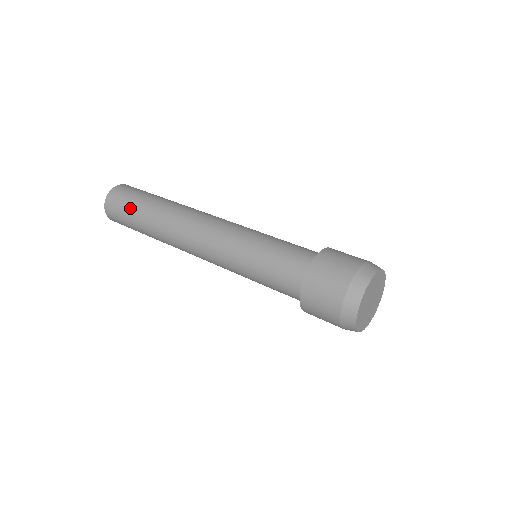
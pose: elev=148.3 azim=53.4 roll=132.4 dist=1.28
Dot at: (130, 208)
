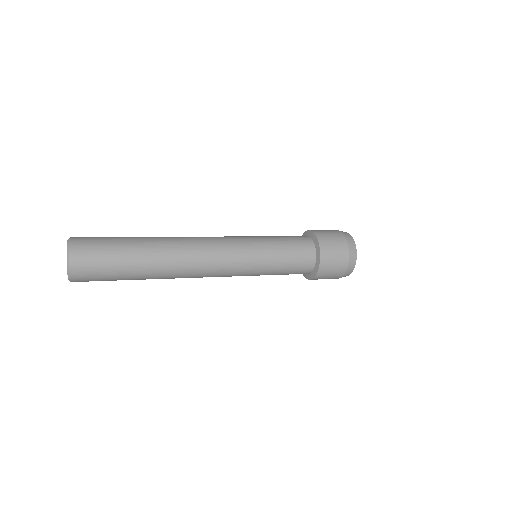
Dot at: (115, 249)
